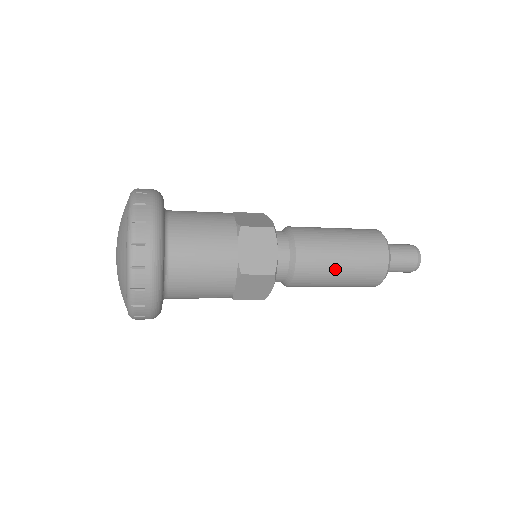
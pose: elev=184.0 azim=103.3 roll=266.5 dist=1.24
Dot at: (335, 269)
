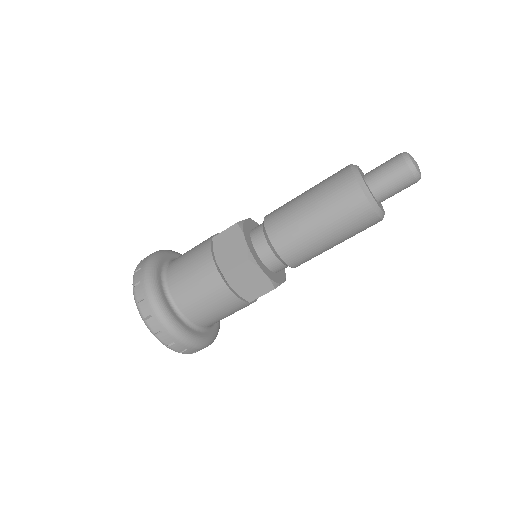
Dot at: (299, 199)
